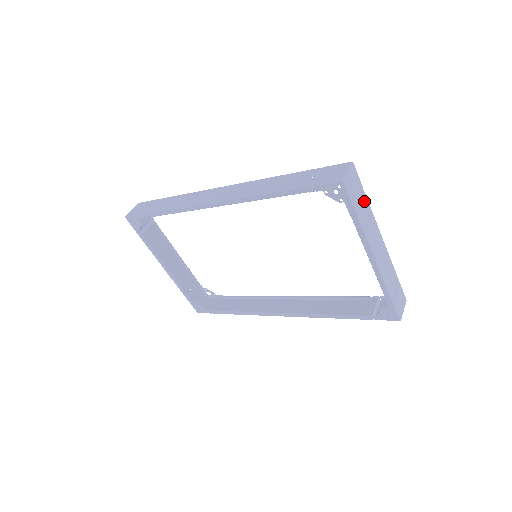
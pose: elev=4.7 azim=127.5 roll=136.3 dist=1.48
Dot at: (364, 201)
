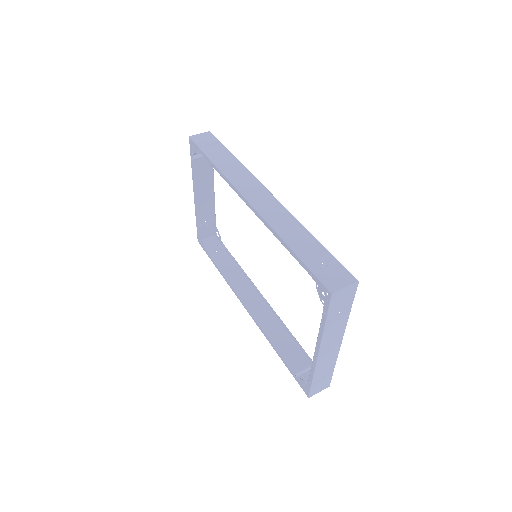
Dot at: (345, 312)
